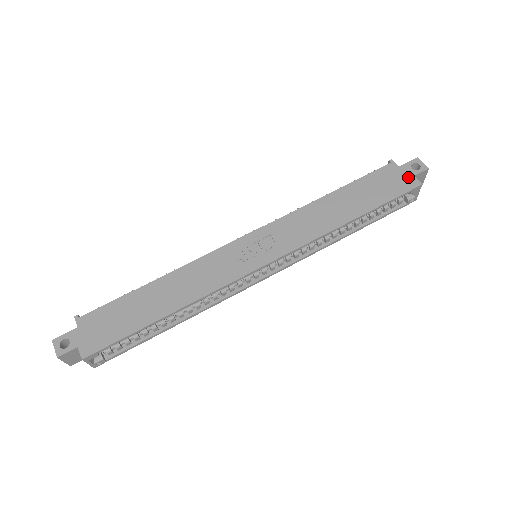
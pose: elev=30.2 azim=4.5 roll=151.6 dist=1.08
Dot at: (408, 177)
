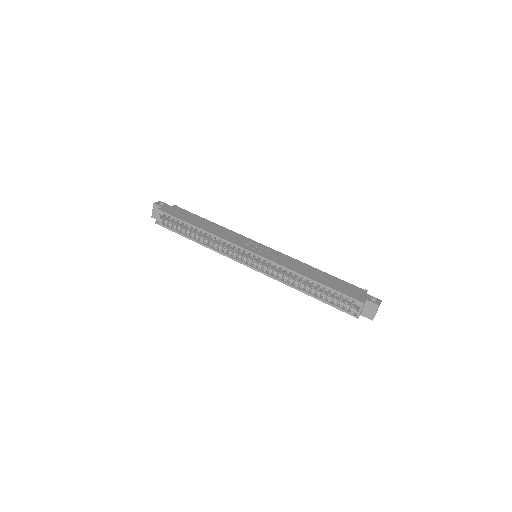
Dot at: (363, 297)
